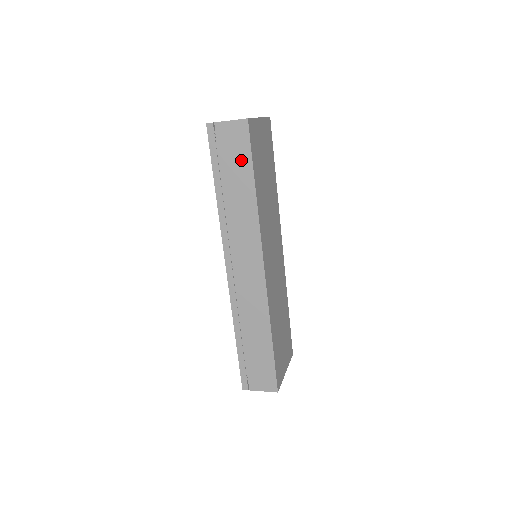
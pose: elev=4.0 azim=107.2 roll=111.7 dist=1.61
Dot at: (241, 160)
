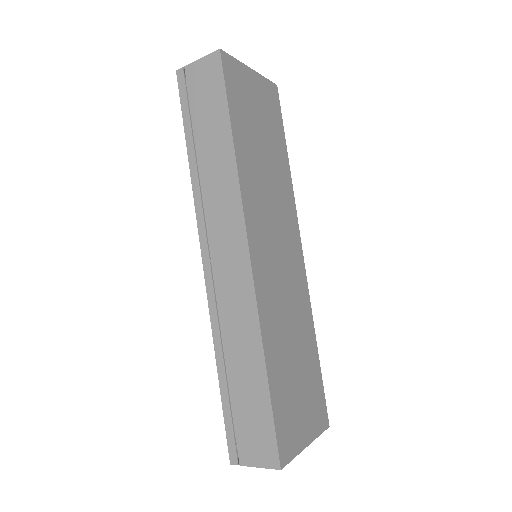
Dot at: (214, 104)
